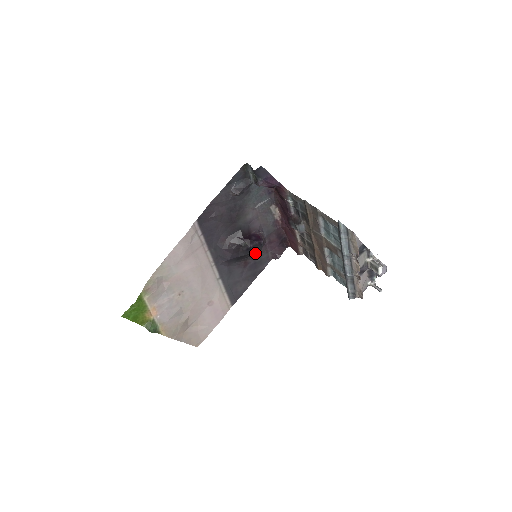
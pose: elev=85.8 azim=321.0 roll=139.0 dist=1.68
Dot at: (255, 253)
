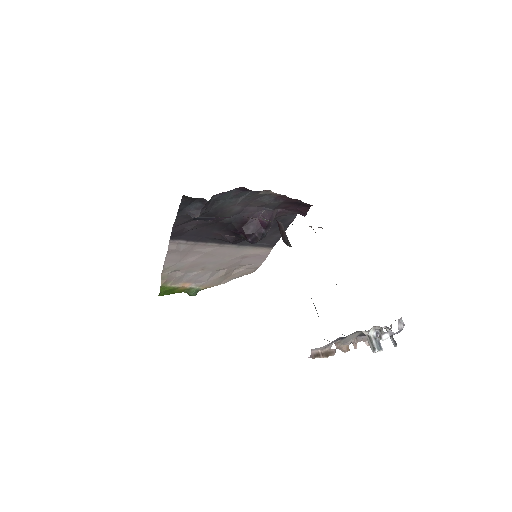
Dot at: occluded
